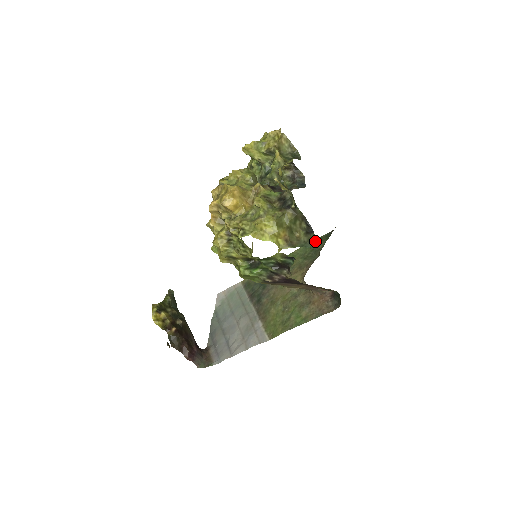
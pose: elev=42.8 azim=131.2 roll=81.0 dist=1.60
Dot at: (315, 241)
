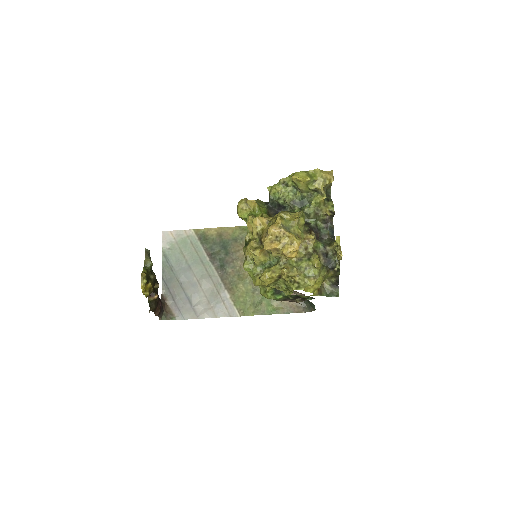
Dot at: (338, 295)
